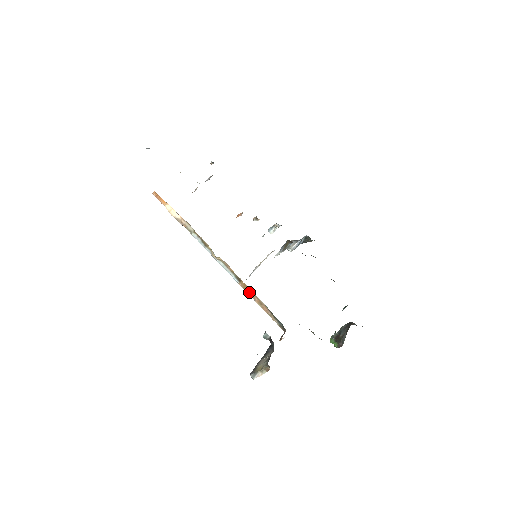
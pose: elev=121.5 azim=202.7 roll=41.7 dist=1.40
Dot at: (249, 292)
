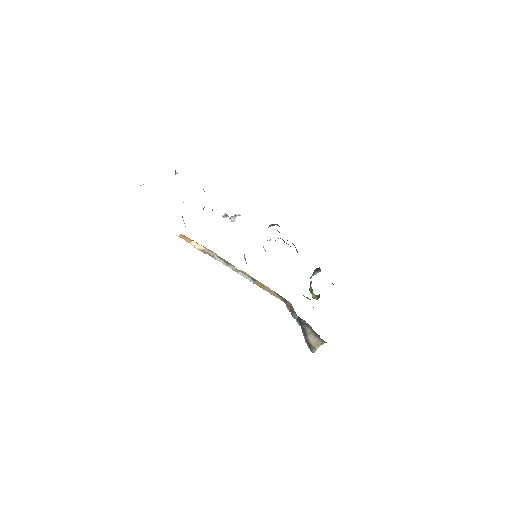
Dot at: (261, 286)
